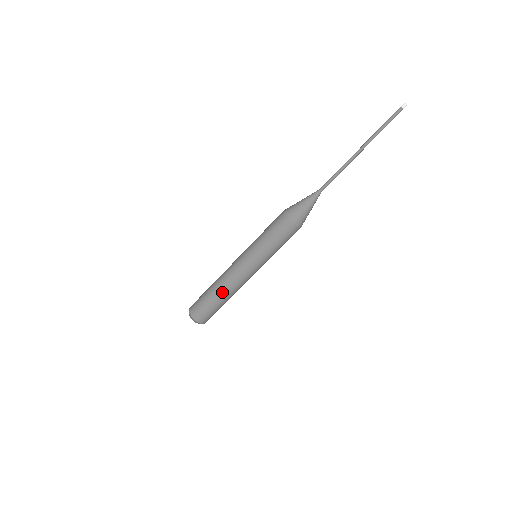
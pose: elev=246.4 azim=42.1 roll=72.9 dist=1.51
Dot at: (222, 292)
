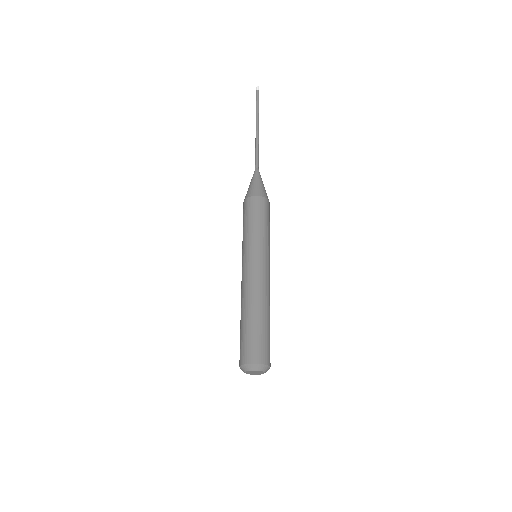
Dot at: (242, 309)
